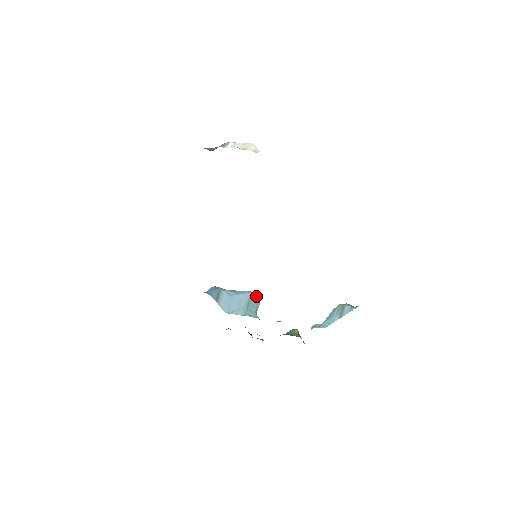
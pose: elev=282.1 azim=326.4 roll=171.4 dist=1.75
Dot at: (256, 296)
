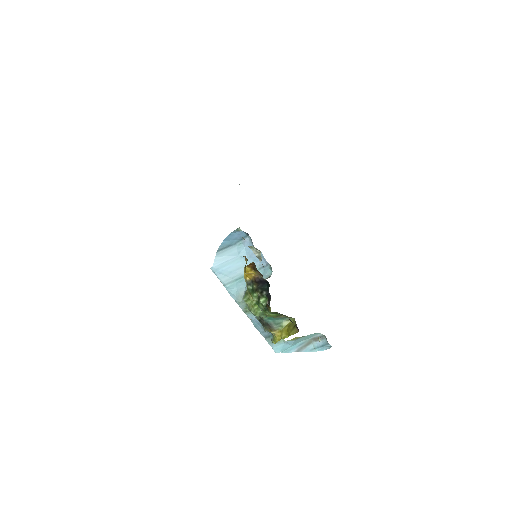
Dot at: occluded
